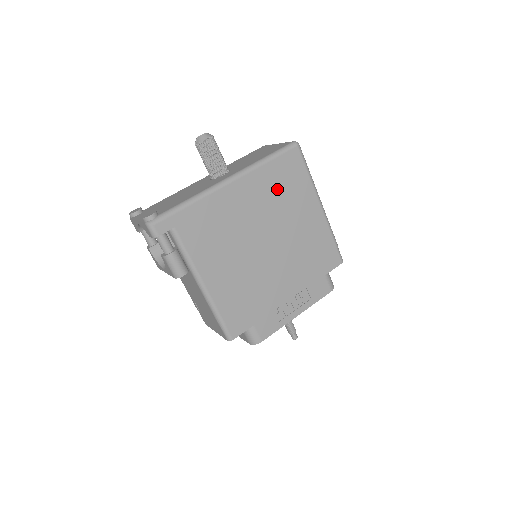
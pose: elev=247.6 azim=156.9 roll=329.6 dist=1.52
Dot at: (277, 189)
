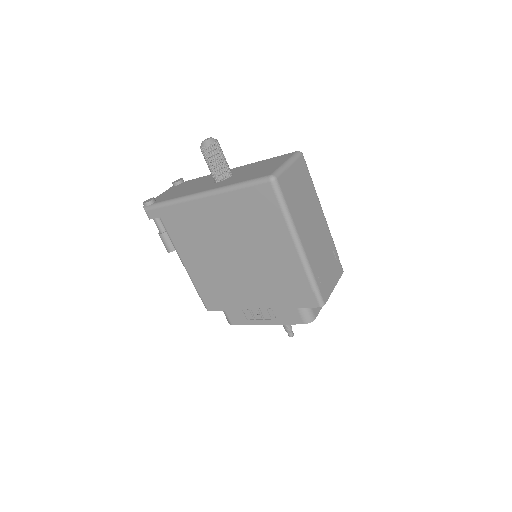
Dot at: (246, 216)
